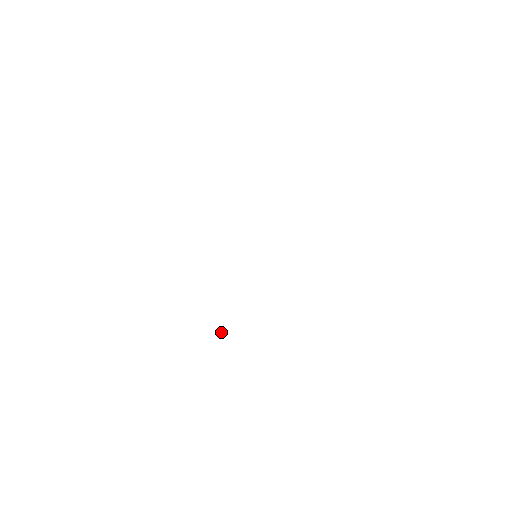
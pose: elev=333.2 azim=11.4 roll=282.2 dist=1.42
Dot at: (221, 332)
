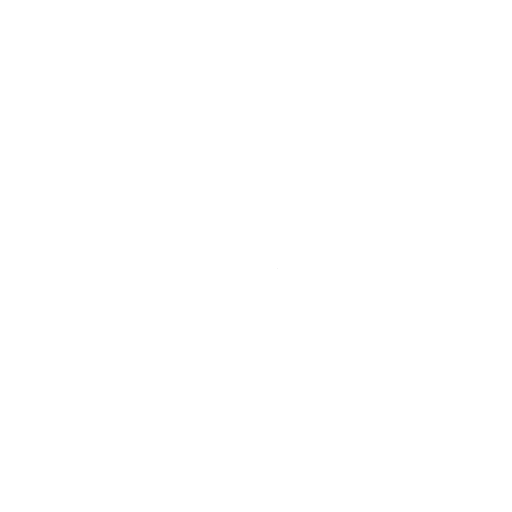
Dot at: occluded
